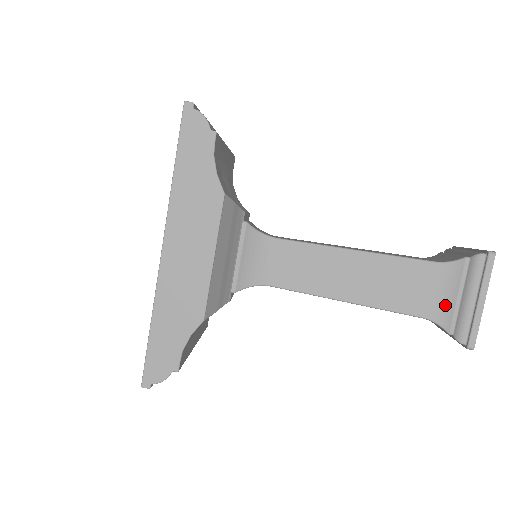
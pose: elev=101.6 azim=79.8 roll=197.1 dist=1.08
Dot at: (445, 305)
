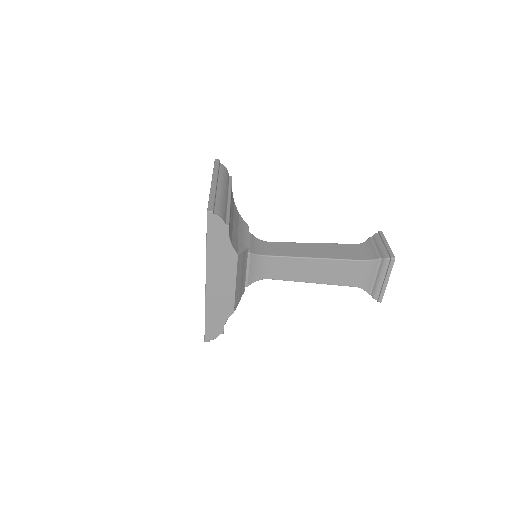
Dot at: (367, 281)
